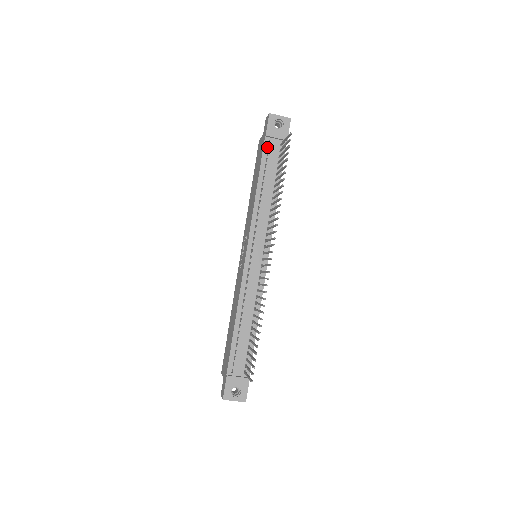
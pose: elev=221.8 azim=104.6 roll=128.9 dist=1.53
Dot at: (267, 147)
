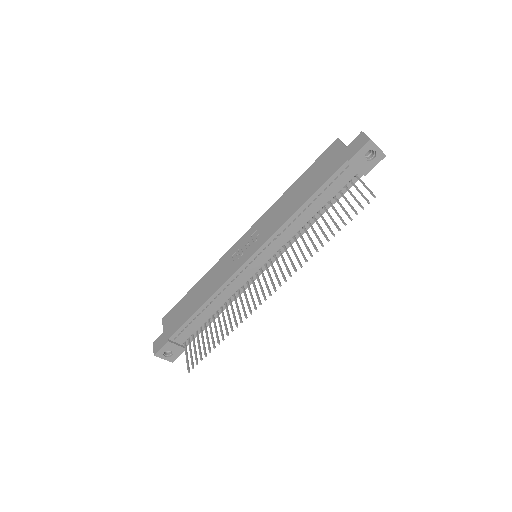
Dot at: (341, 171)
